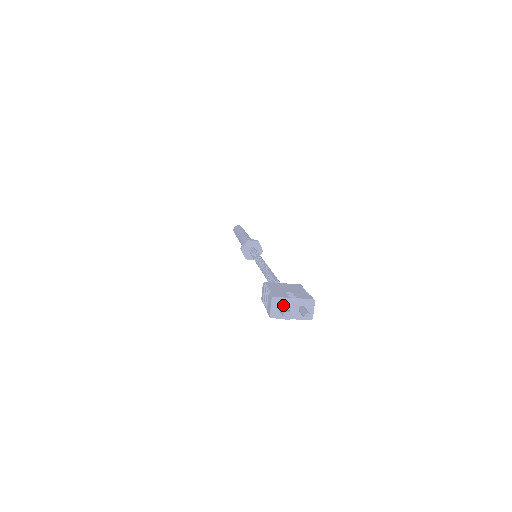
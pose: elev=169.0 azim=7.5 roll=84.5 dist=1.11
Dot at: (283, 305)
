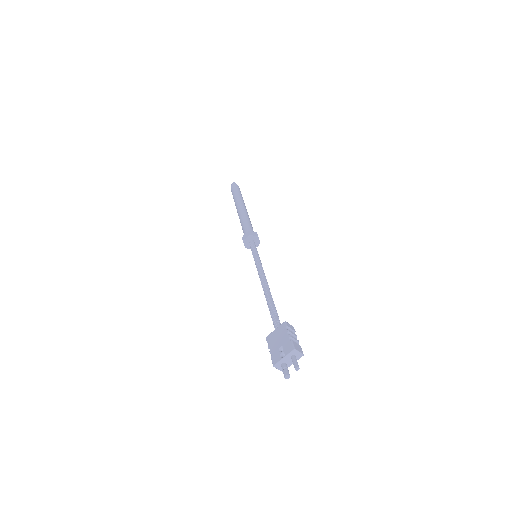
Dot at: (282, 366)
